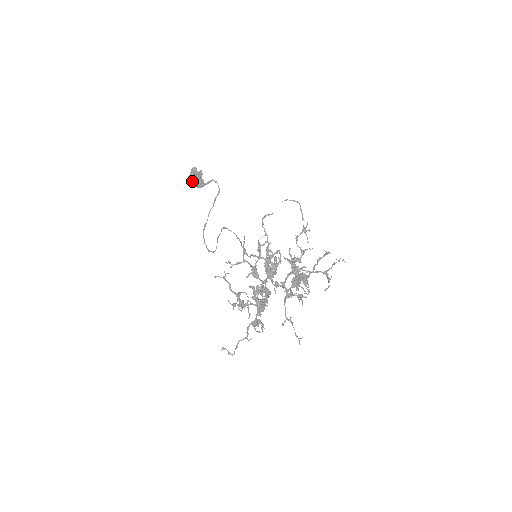
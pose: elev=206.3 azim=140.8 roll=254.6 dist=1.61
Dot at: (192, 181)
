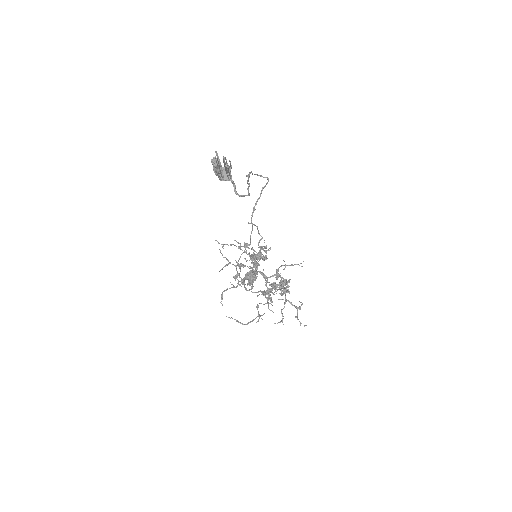
Dot at: occluded
